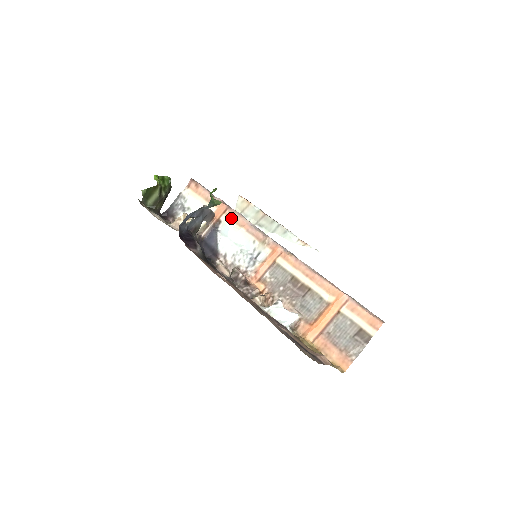
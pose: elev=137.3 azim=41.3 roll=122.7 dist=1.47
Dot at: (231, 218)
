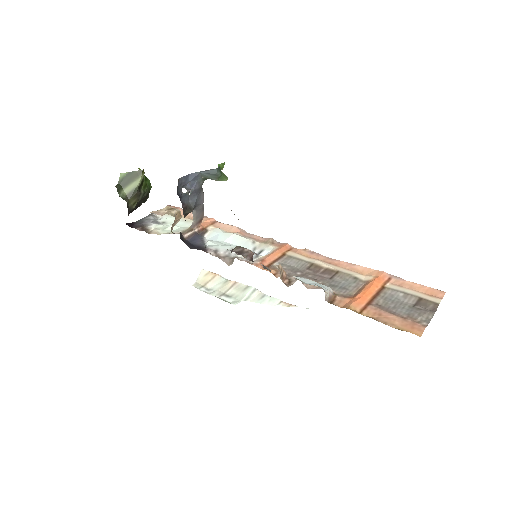
Dot at: (221, 228)
